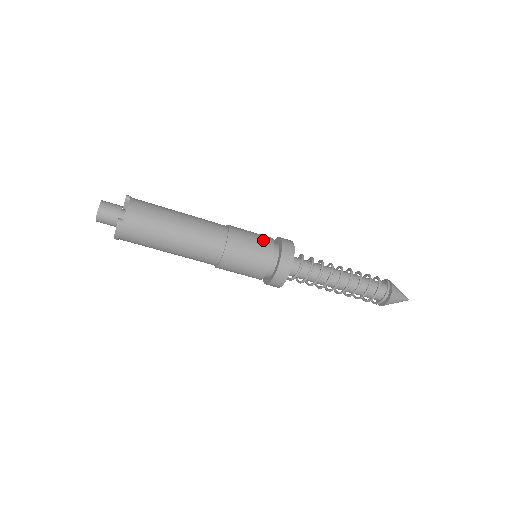
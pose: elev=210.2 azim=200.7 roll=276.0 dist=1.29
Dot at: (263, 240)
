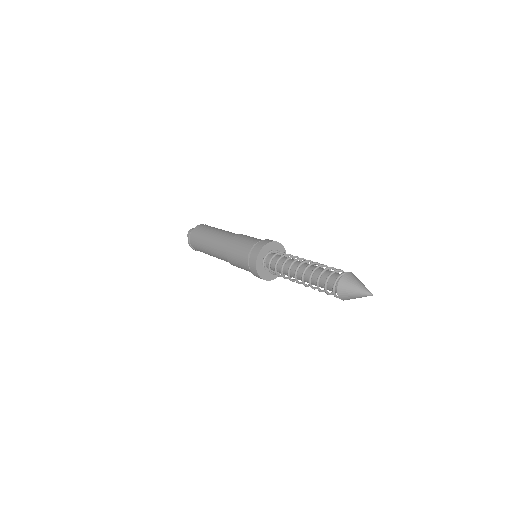
Dot at: (256, 239)
